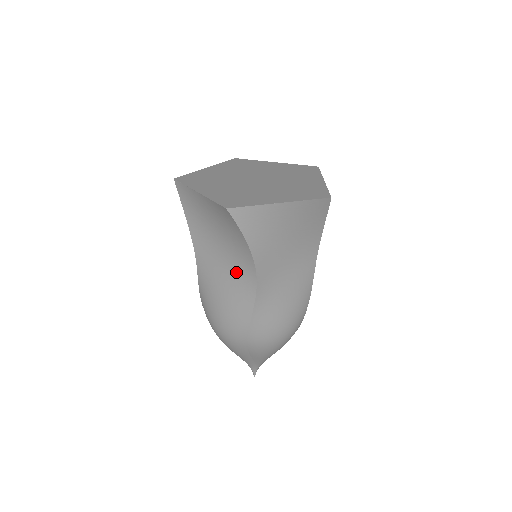
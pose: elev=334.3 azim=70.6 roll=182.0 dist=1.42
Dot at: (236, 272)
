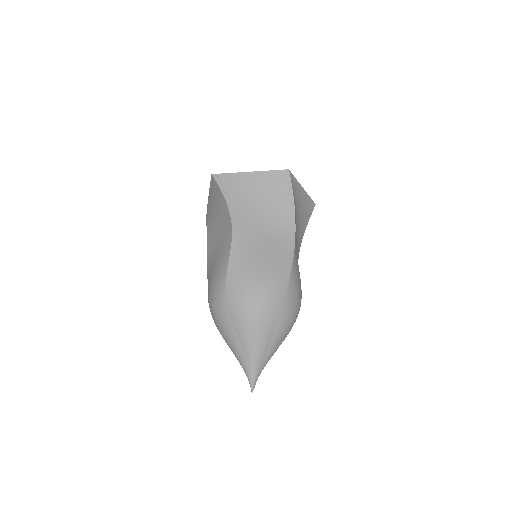
Dot at: (223, 237)
